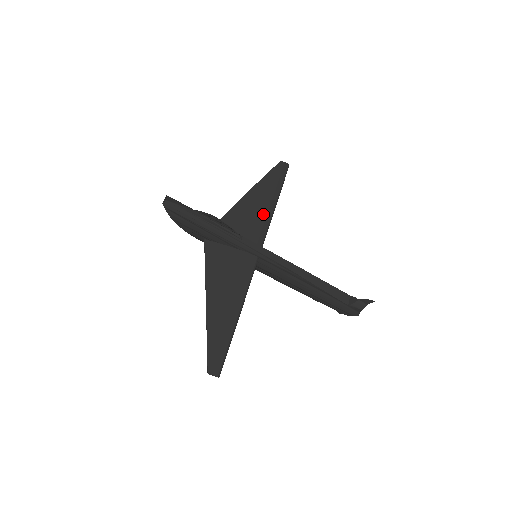
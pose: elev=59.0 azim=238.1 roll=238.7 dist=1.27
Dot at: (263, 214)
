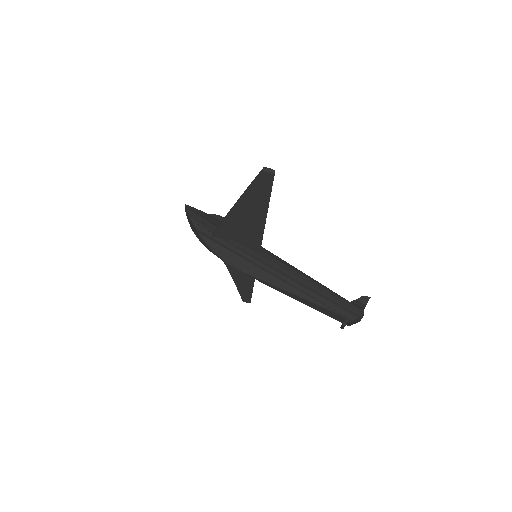
Dot at: occluded
